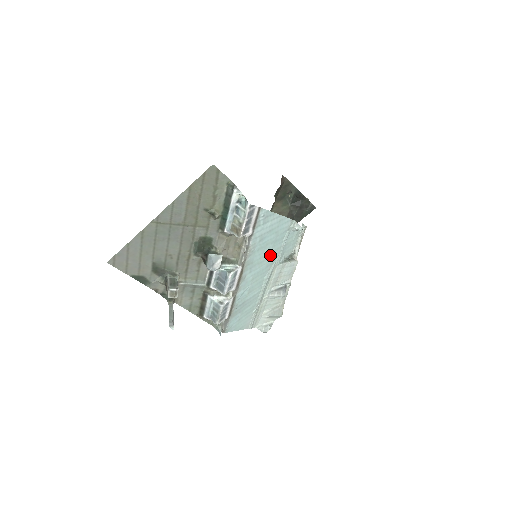
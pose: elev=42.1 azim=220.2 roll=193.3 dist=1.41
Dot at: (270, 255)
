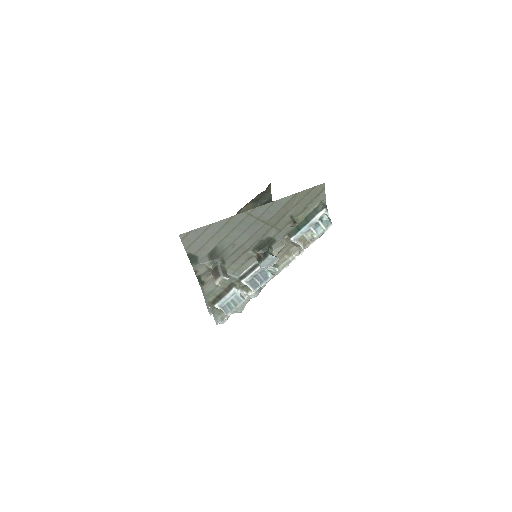
Dot at: occluded
